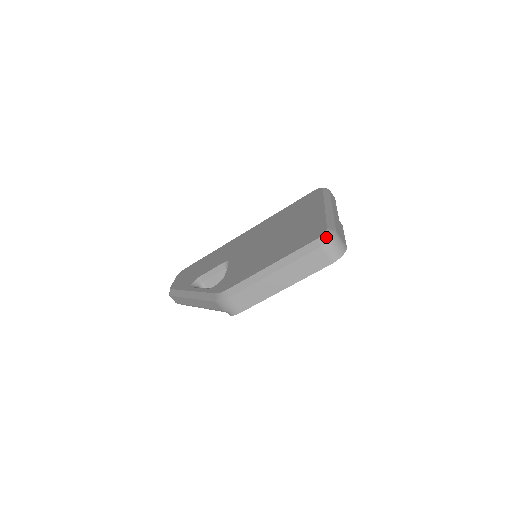
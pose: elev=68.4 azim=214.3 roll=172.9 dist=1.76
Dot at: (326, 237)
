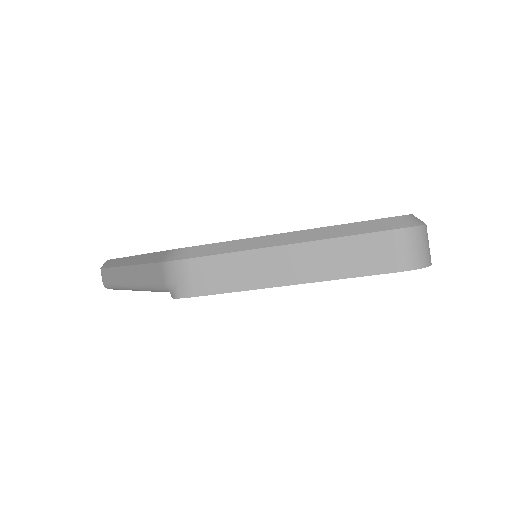
Dot at: (409, 220)
